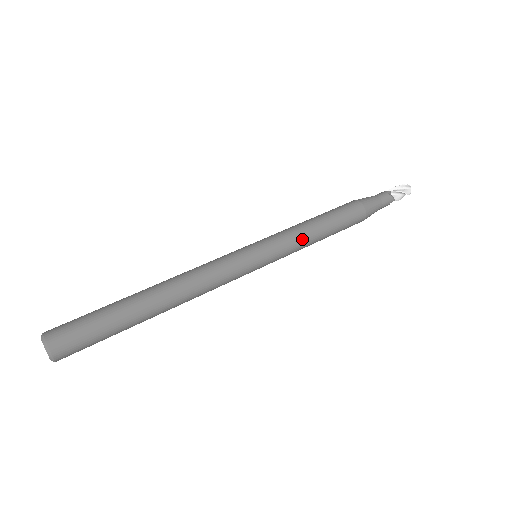
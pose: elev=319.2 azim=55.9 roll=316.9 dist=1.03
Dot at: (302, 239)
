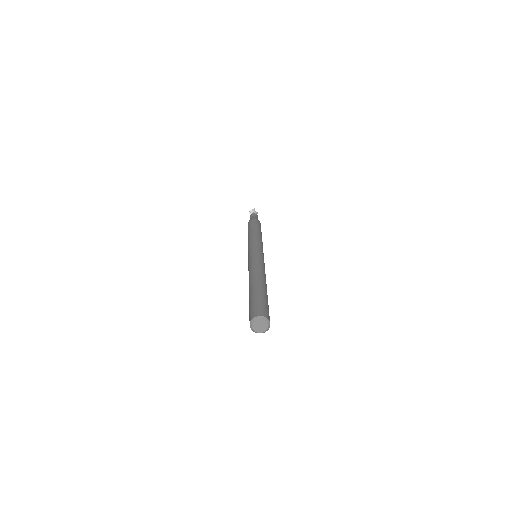
Dot at: occluded
